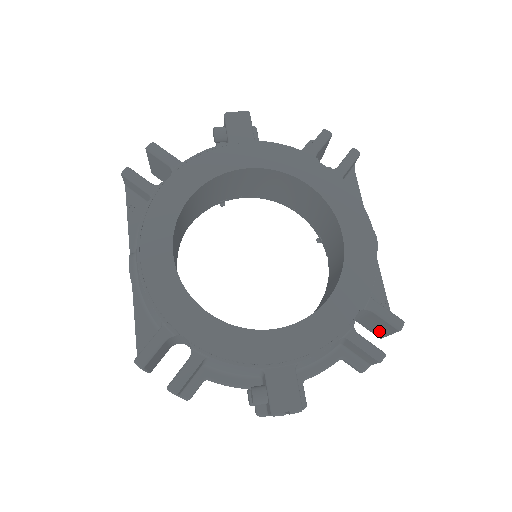
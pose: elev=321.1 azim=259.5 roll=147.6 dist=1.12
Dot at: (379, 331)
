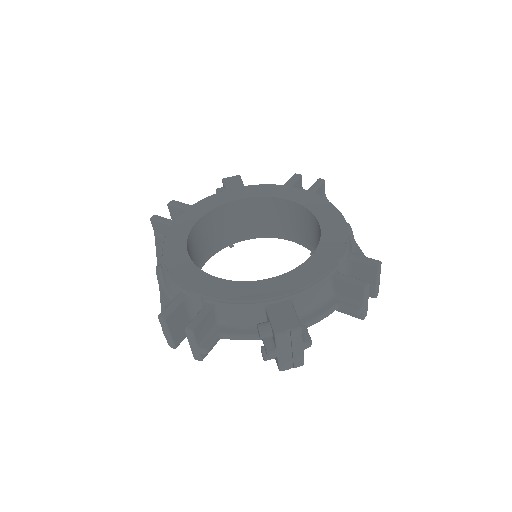
Dot at: occluded
